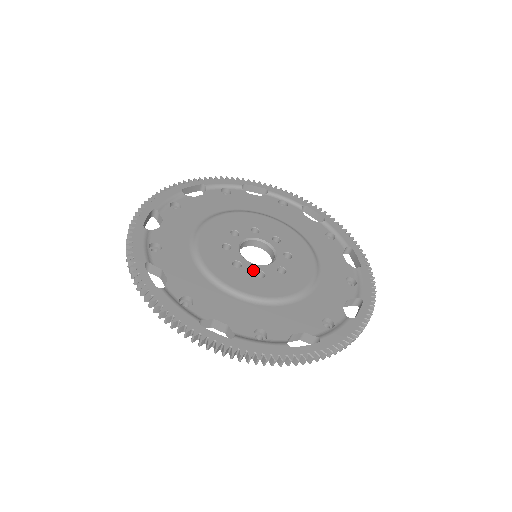
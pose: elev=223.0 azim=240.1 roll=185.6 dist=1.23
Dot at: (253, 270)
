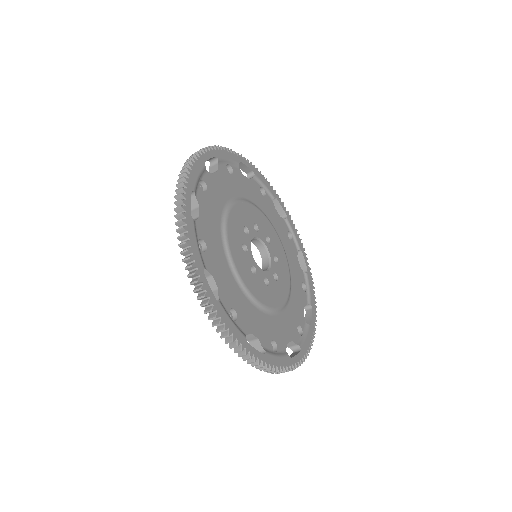
Dot at: (263, 277)
